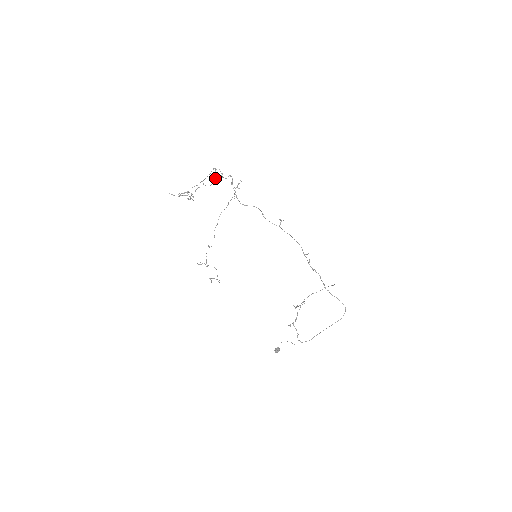
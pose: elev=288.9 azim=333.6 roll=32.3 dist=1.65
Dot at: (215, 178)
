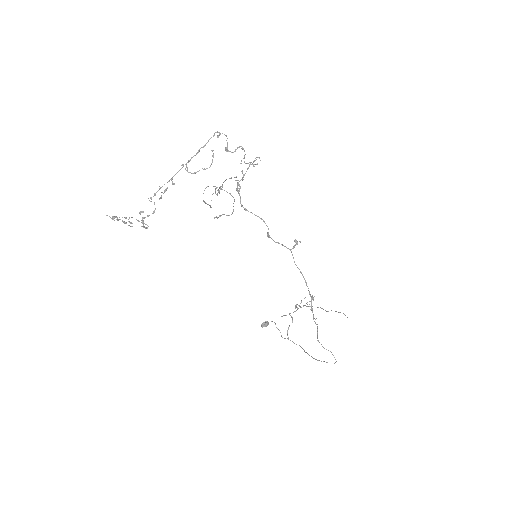
Dot at: (212, 155)
